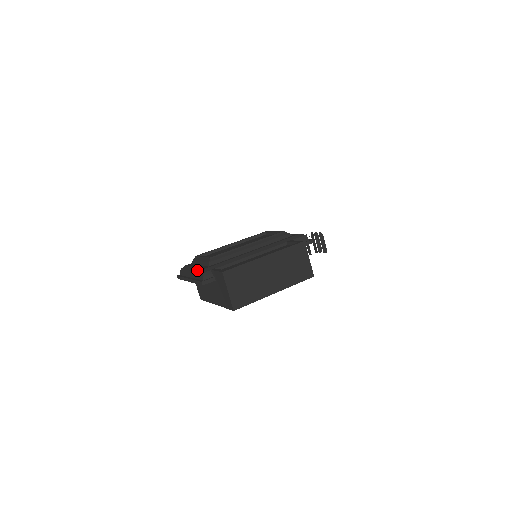
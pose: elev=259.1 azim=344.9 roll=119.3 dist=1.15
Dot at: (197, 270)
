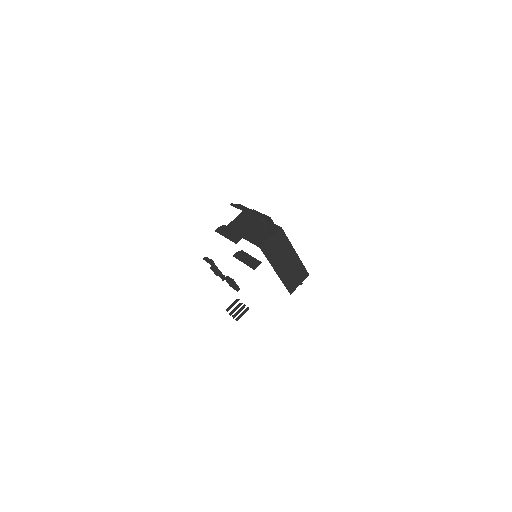
Dot at: occluded
